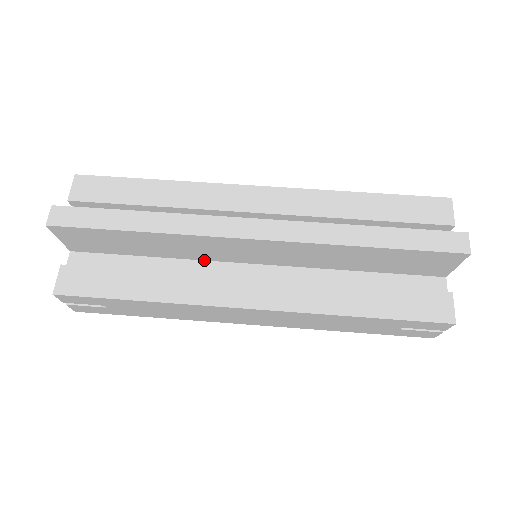
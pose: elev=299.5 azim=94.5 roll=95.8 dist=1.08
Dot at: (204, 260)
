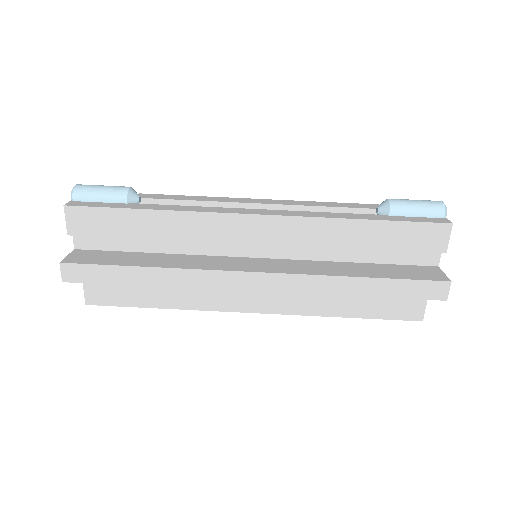
Dot at: occluded
